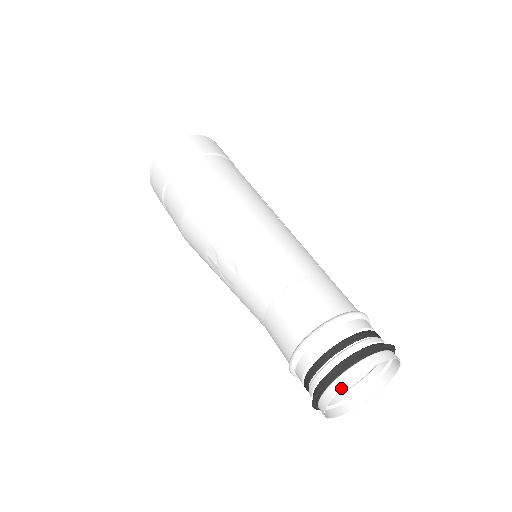
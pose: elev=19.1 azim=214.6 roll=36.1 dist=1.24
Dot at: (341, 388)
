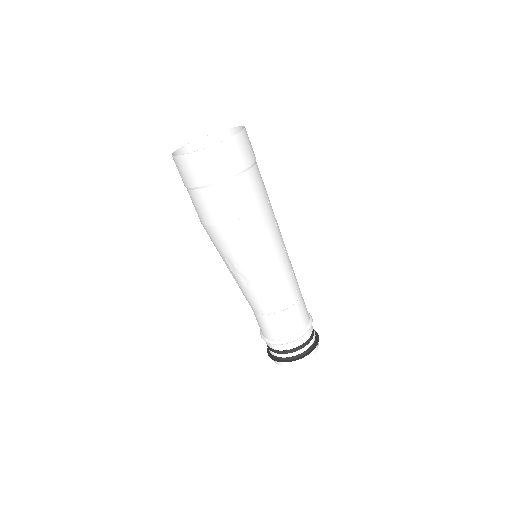
Dot at: occluded
